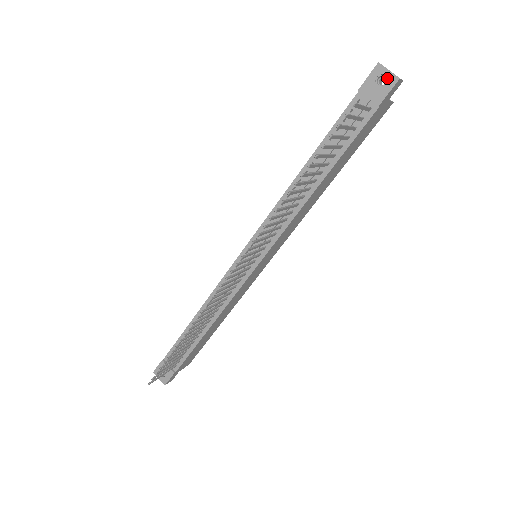
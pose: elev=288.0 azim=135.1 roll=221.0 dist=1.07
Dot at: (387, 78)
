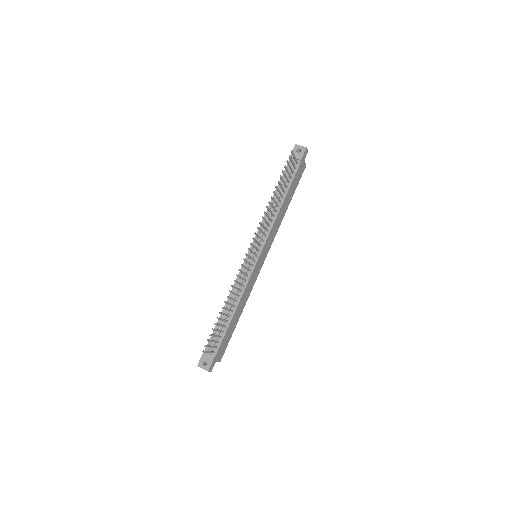
Dot at: (301, 149)
